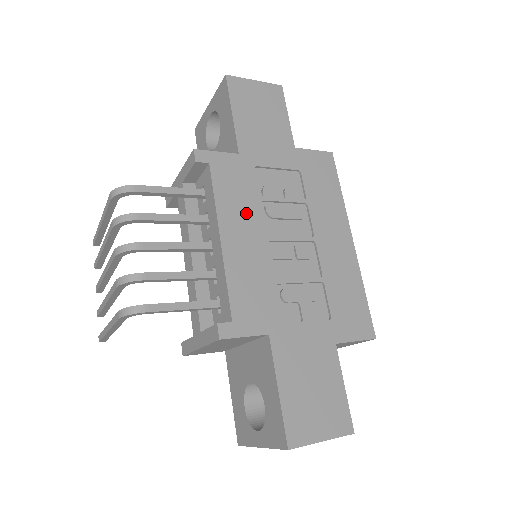
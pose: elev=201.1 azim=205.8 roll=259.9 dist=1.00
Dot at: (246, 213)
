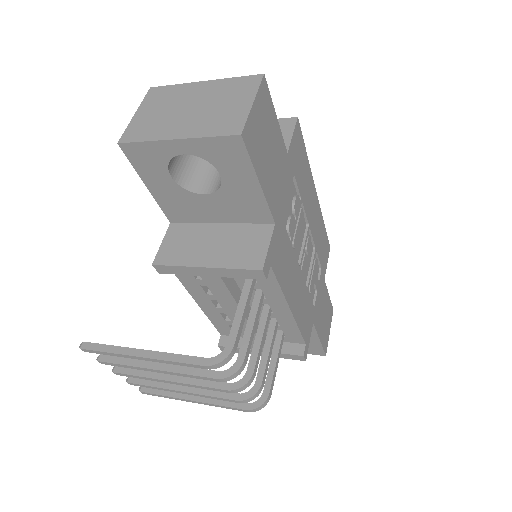
Dot at: (291, 269)
